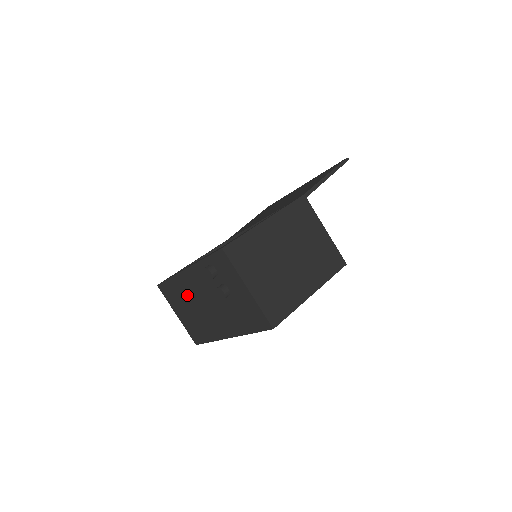
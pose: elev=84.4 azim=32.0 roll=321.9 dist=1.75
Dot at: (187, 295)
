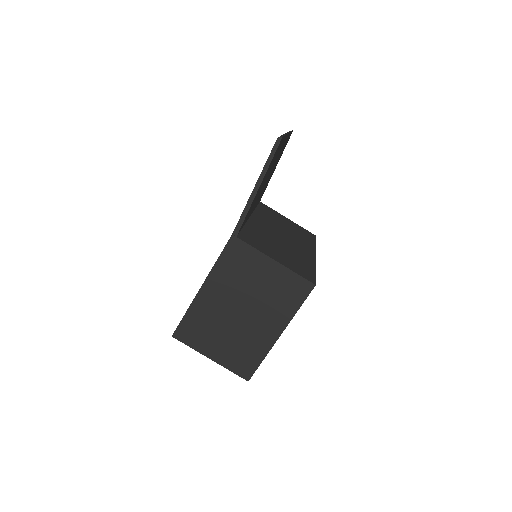
Dot at: occluded
